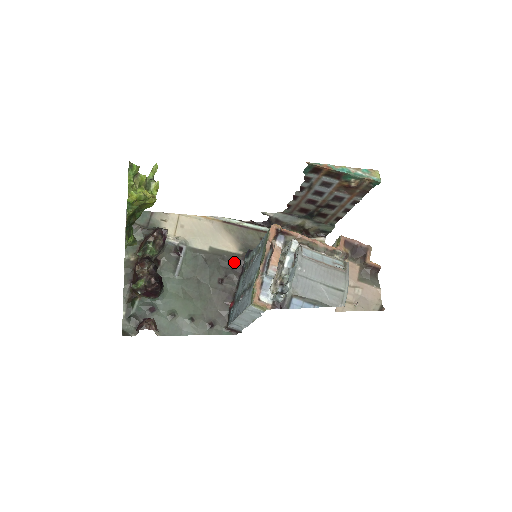
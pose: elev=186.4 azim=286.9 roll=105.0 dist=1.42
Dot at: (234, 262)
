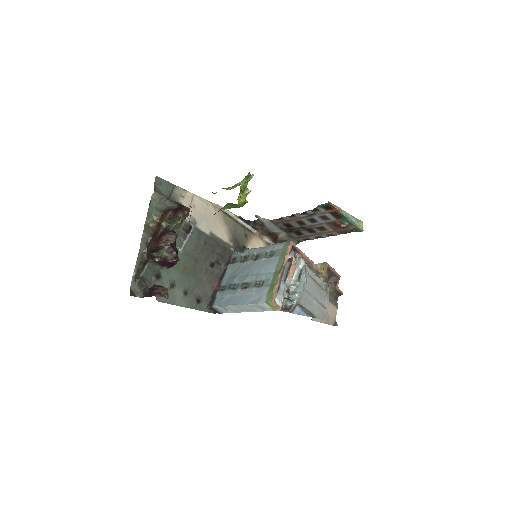
Dot at: (225, 251)
